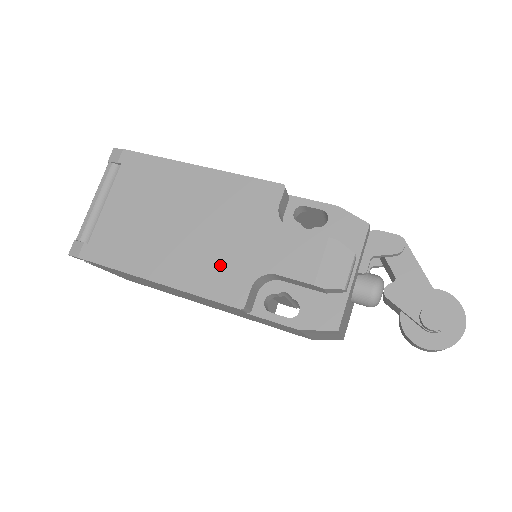
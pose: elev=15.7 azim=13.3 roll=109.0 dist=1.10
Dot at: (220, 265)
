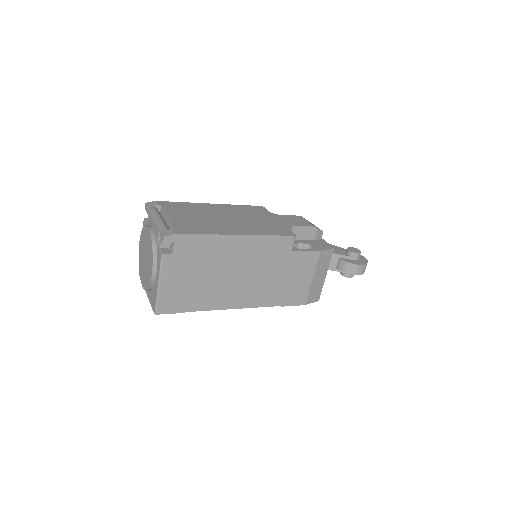
Dot at: (266, 226)
